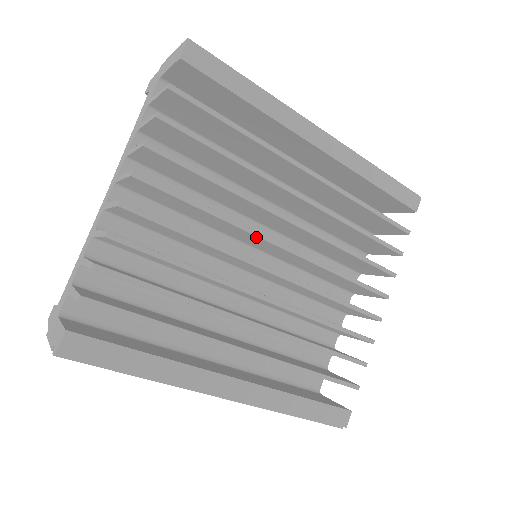
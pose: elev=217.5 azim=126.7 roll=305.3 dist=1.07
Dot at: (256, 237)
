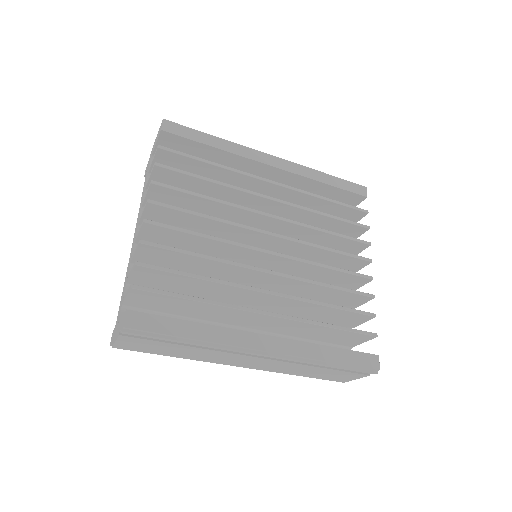
Dot at: (248, 231)
